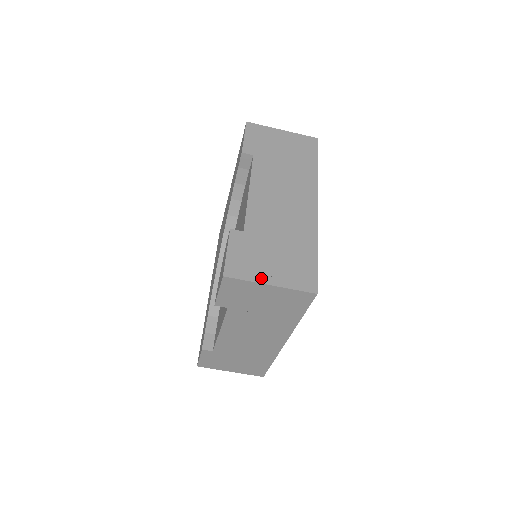
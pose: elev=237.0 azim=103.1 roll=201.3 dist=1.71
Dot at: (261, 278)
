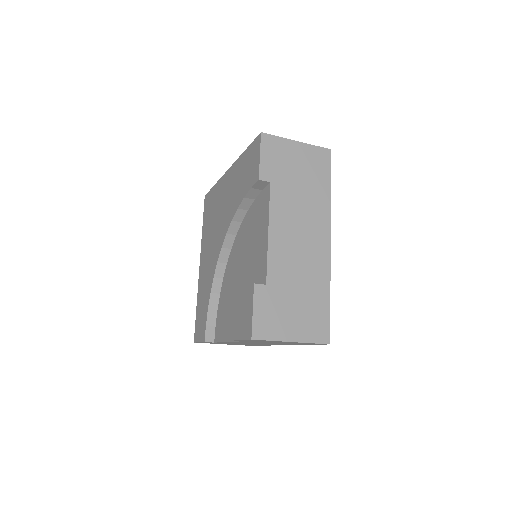
Dot at: (284, 336)
